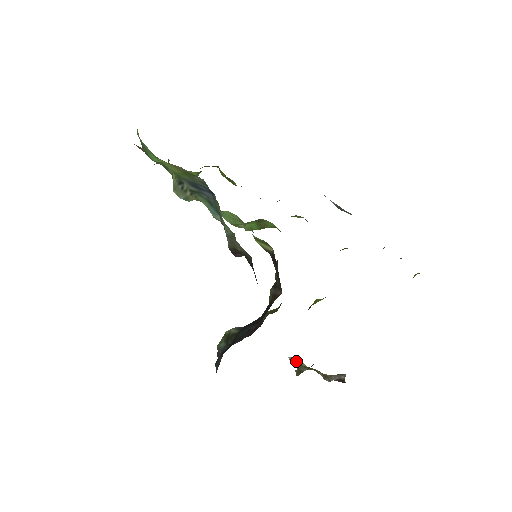
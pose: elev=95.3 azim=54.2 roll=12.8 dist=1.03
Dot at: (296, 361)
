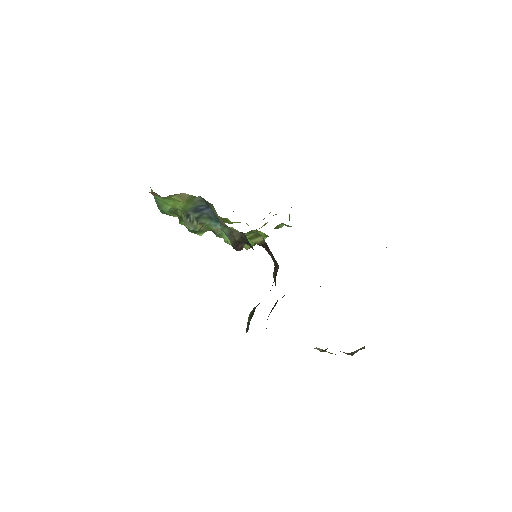
Dot at: occluded
